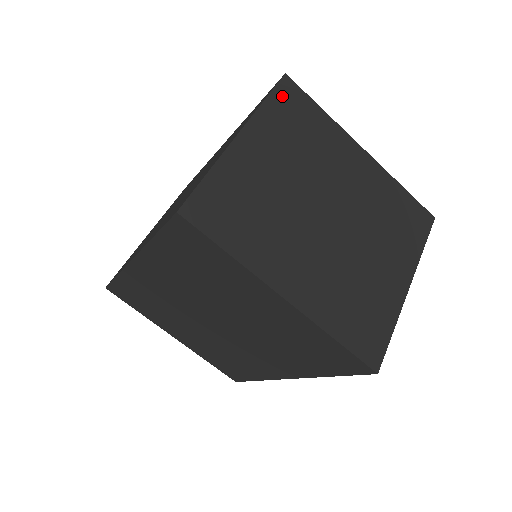
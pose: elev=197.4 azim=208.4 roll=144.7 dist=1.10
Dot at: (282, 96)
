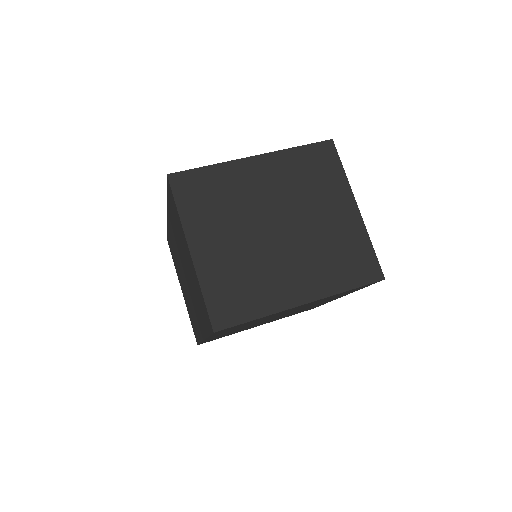
Dot at: (181, 192)
